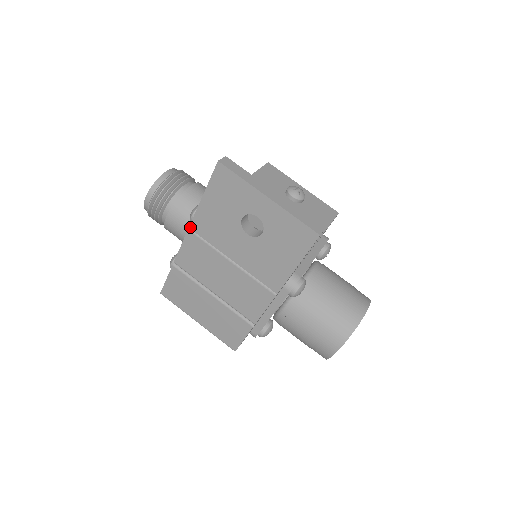
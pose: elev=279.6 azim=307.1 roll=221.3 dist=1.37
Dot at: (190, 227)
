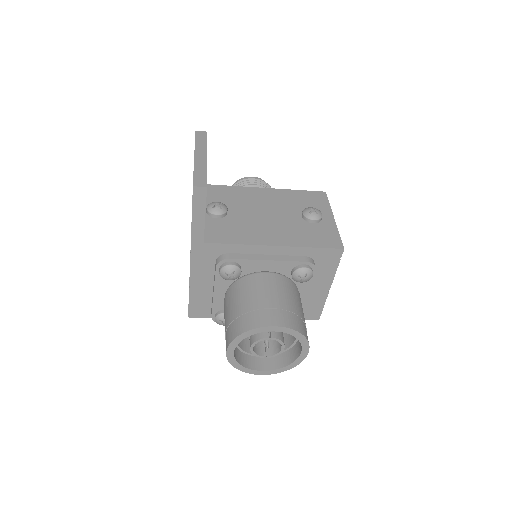
Dot at: occluded
